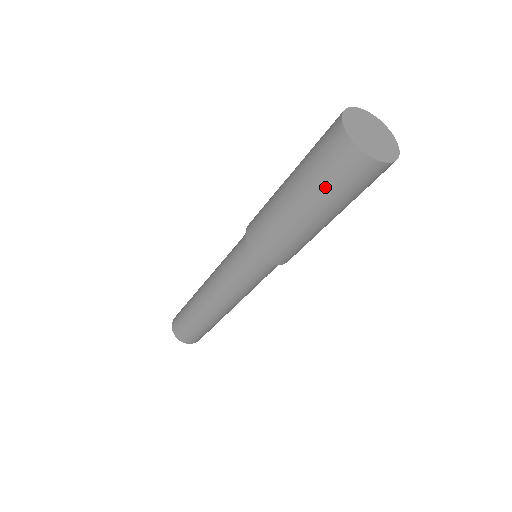
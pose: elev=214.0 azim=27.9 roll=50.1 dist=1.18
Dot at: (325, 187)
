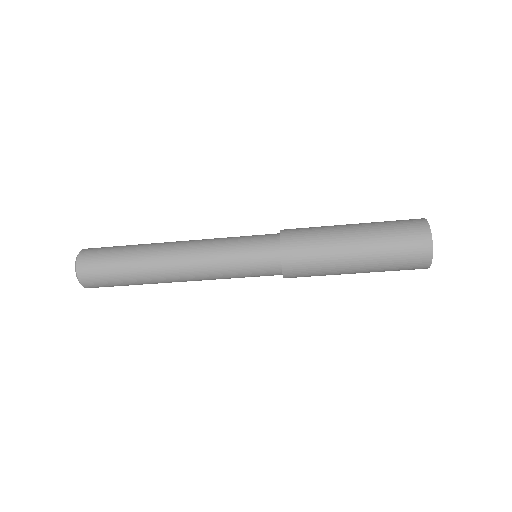
Dot at: (389, 247)
